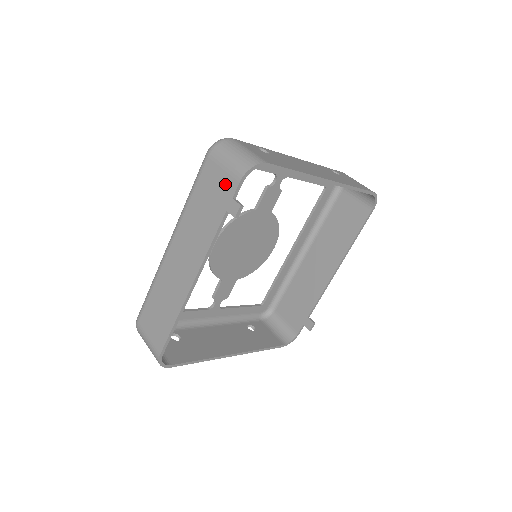
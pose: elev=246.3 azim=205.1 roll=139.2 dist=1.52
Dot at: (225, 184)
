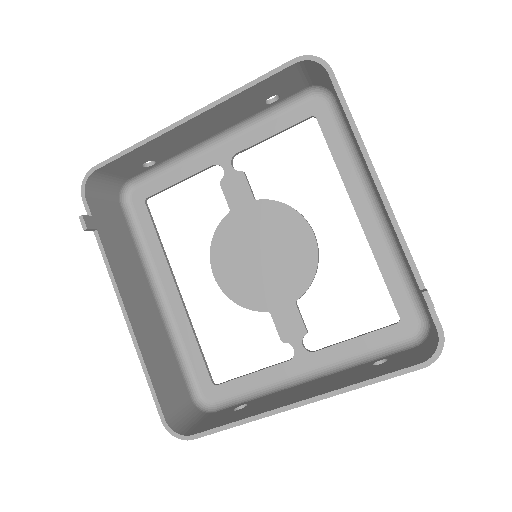
Dot at: occluded
